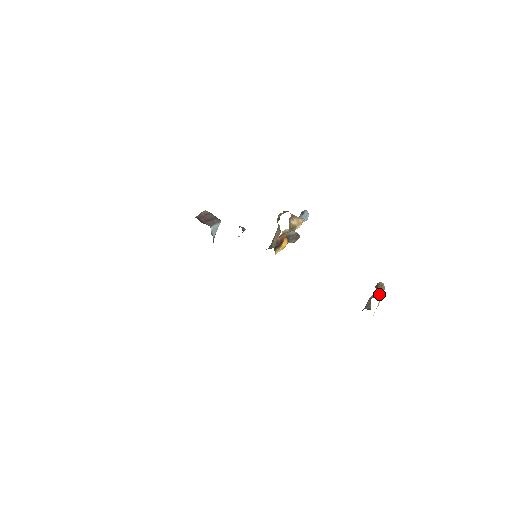
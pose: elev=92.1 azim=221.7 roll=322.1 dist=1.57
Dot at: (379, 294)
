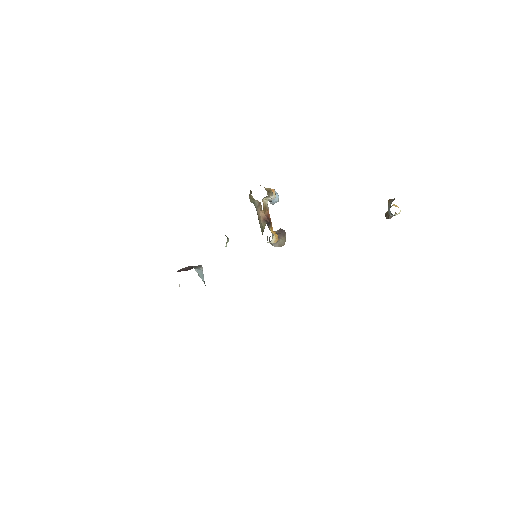
Dot at: (393, 204)
